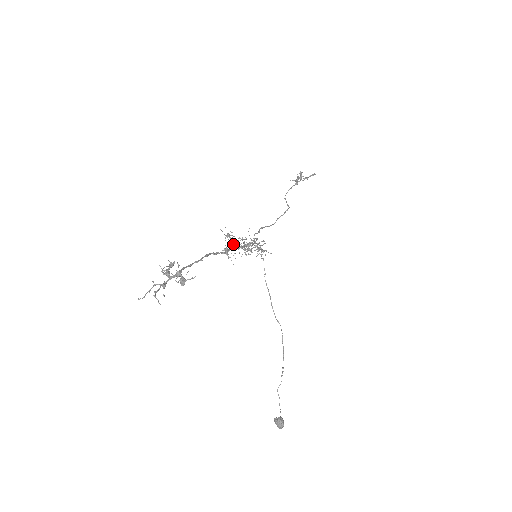
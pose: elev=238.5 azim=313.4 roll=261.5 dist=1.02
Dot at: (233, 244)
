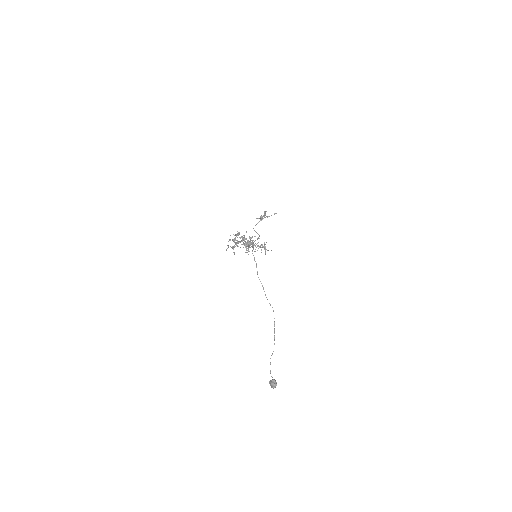
Dot at: occluded
